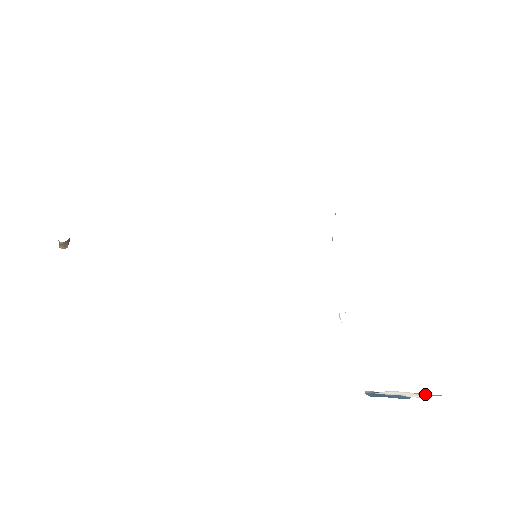
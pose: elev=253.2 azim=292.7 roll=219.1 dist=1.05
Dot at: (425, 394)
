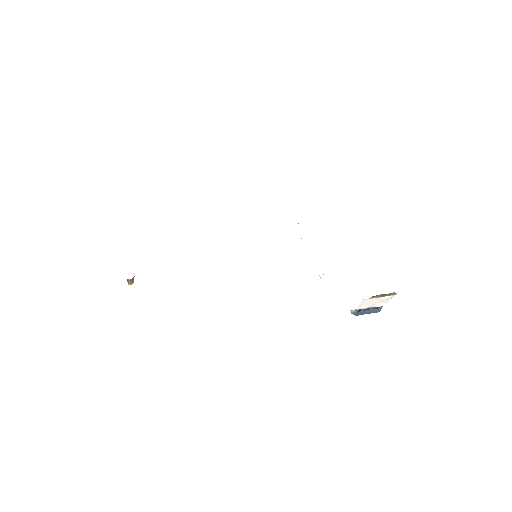
Dot at: (384, 294)
